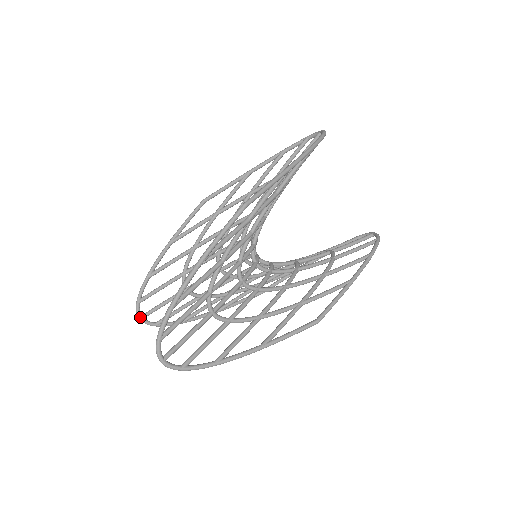
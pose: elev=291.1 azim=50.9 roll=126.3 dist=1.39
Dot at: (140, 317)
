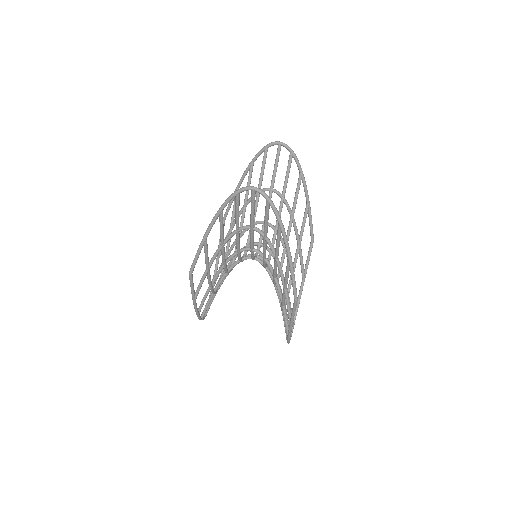
Dot at: occluded
